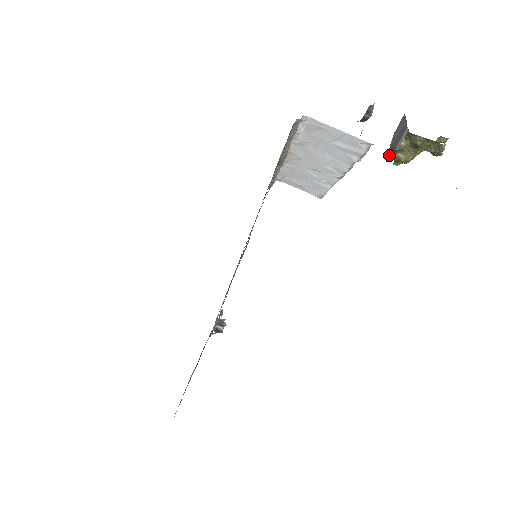
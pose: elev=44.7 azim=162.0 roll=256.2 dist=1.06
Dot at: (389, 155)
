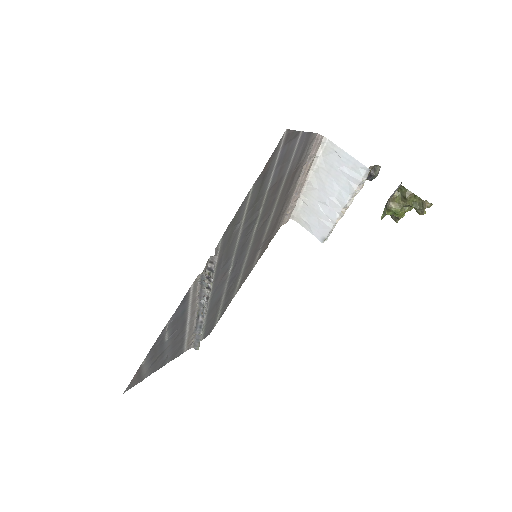
Dot at: (384, 211)
